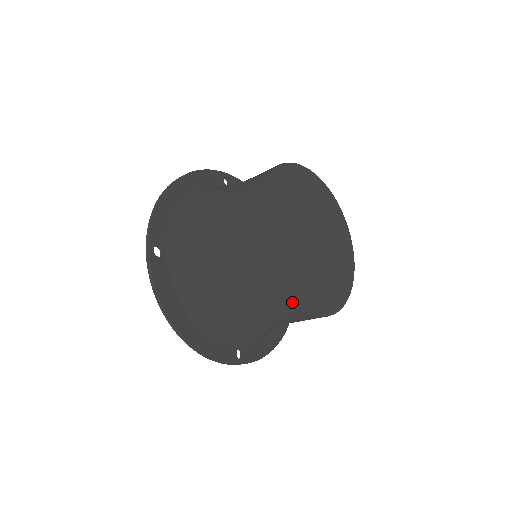
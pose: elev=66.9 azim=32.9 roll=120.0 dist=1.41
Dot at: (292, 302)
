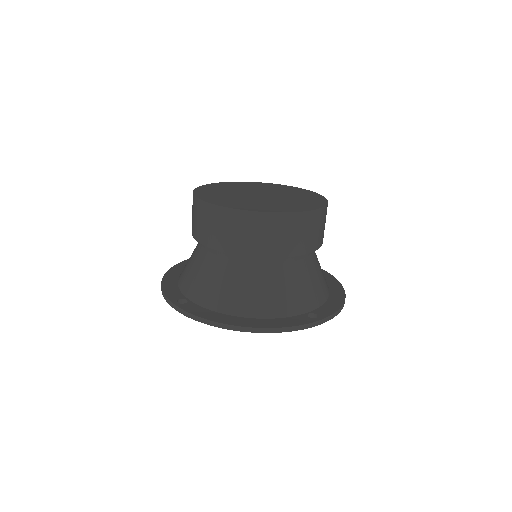
Dot at: (271, 213)
